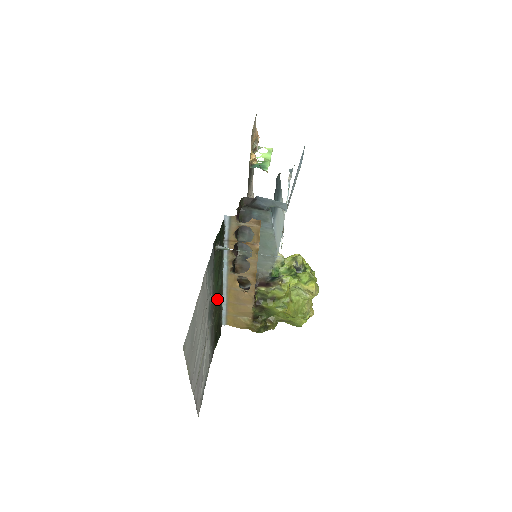
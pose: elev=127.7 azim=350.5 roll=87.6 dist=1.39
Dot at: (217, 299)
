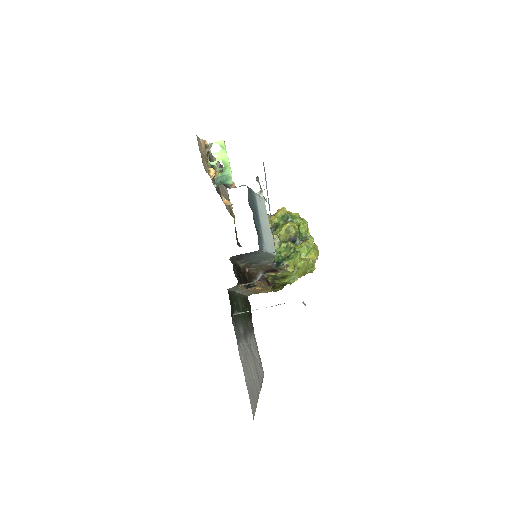
Dot at: occluded
